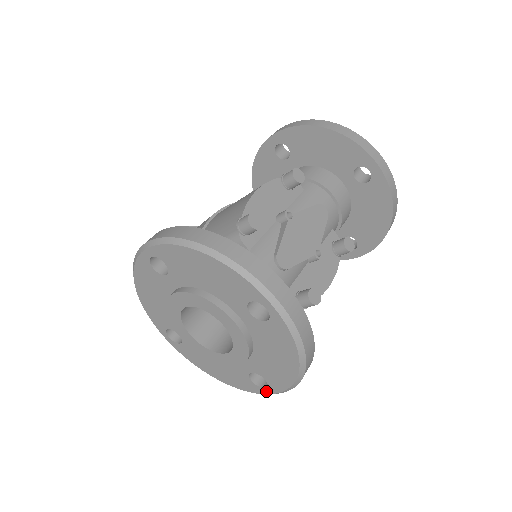
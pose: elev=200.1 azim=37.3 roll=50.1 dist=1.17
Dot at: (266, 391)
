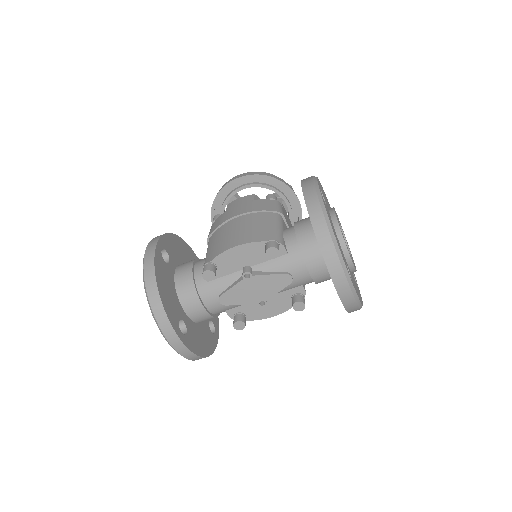
Dot at: occluded
